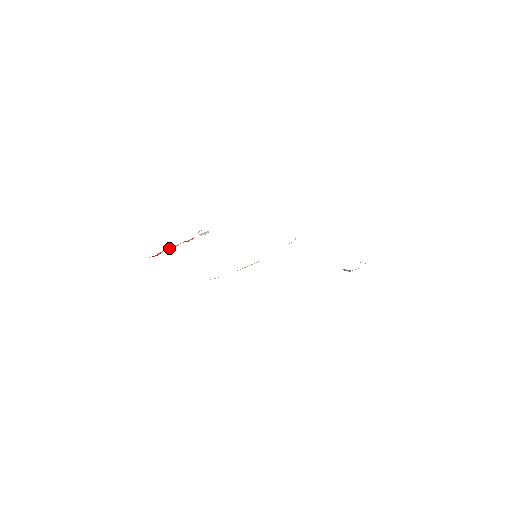
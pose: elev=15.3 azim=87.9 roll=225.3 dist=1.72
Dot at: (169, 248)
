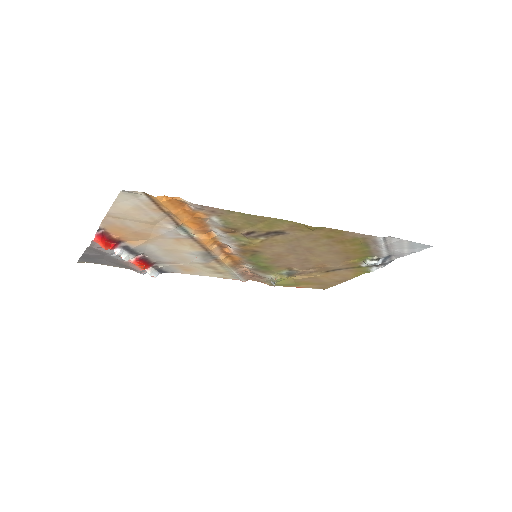
Dot at: (120, 250)
